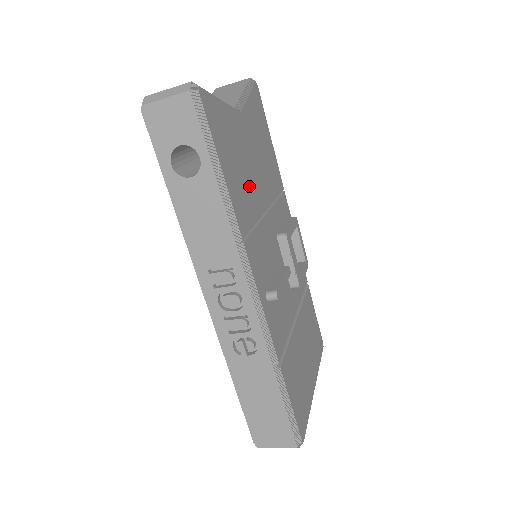
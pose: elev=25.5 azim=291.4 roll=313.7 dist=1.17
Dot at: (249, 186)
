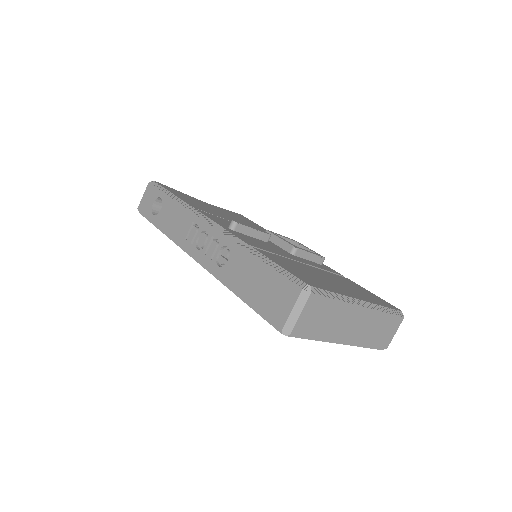
Dot at: (213, 211)
